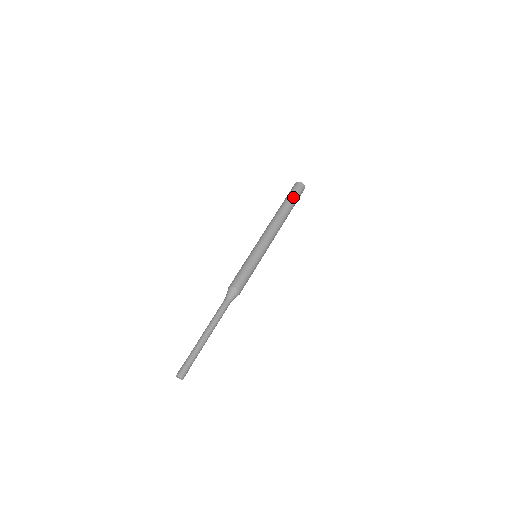
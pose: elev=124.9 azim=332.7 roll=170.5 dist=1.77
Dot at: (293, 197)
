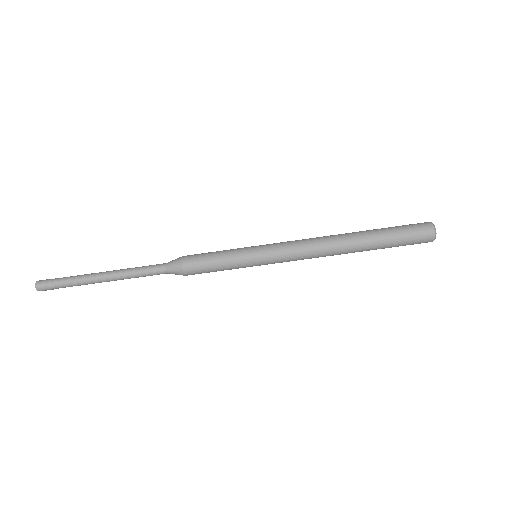
Dot at: occluded
